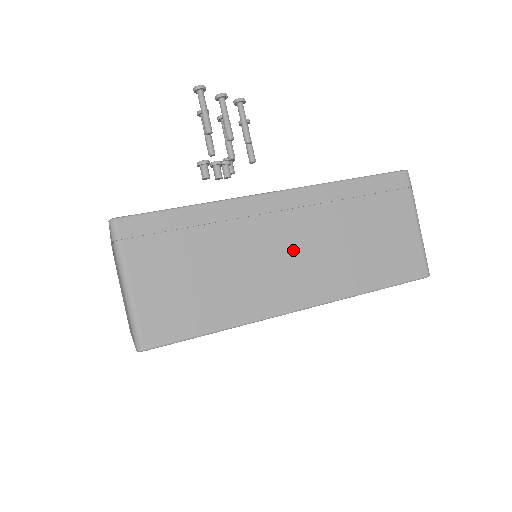
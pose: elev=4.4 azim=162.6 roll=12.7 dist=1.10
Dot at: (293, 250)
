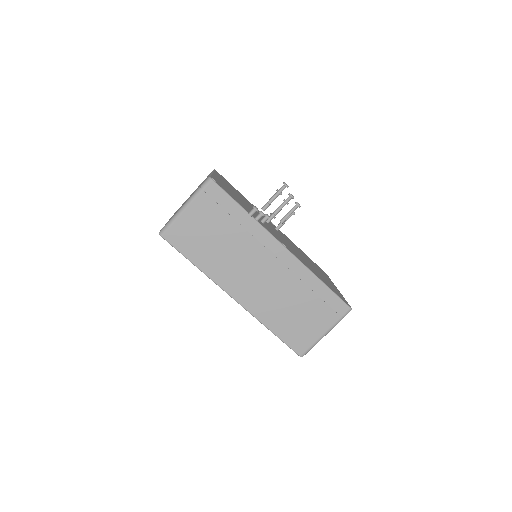
Dot at: (261, 275)
